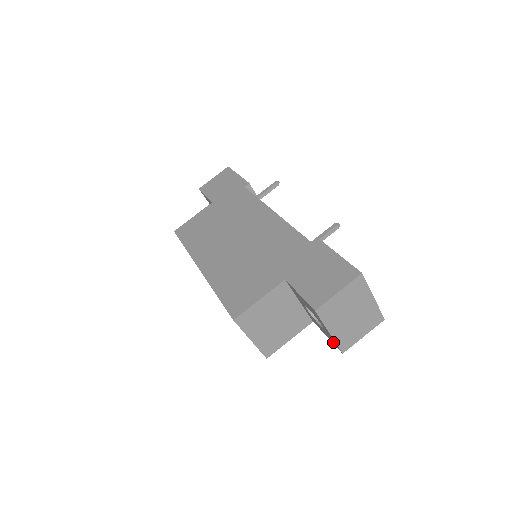
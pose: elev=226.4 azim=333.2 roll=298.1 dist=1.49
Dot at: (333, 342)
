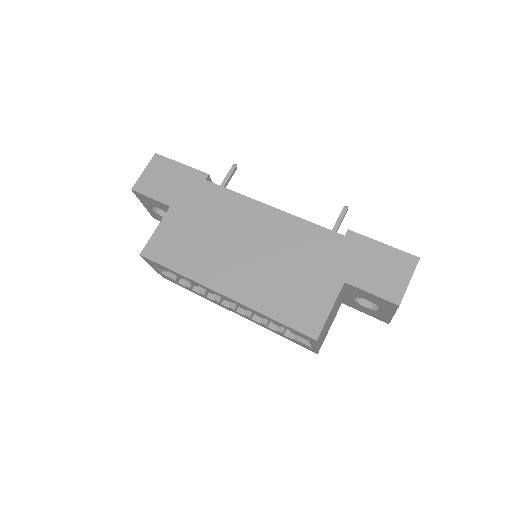
Dot at: (380, 318)
